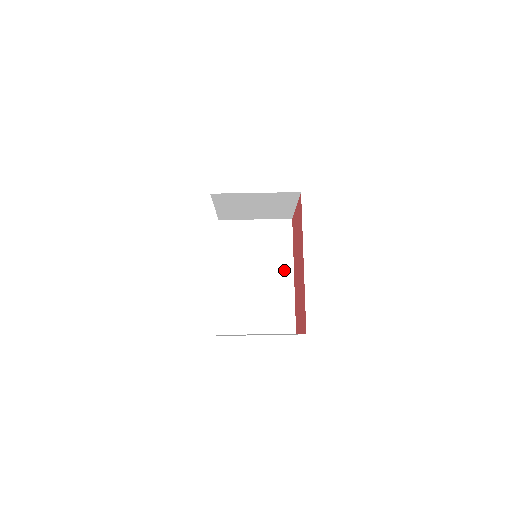
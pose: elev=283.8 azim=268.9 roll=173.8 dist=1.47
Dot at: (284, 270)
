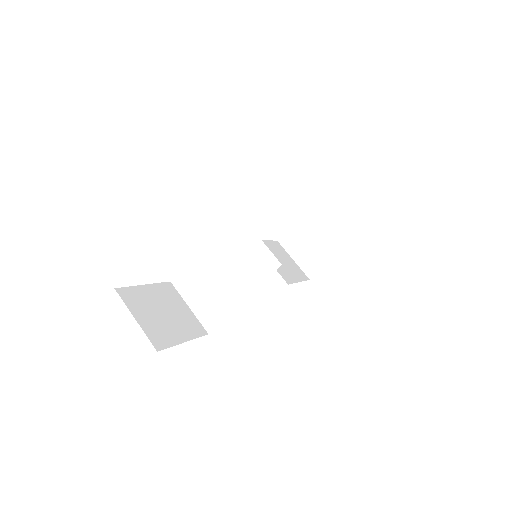
Dot at: (241, 290)
